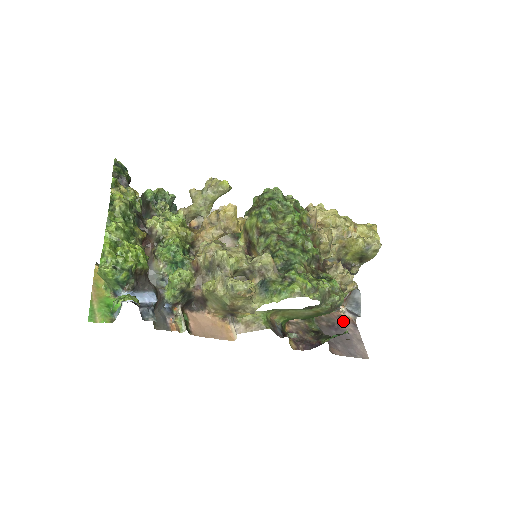
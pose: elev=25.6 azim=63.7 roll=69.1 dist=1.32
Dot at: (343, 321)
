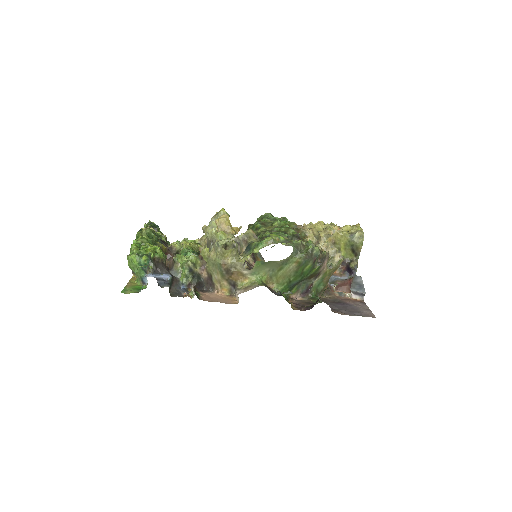
Dot at: (350, 301)
